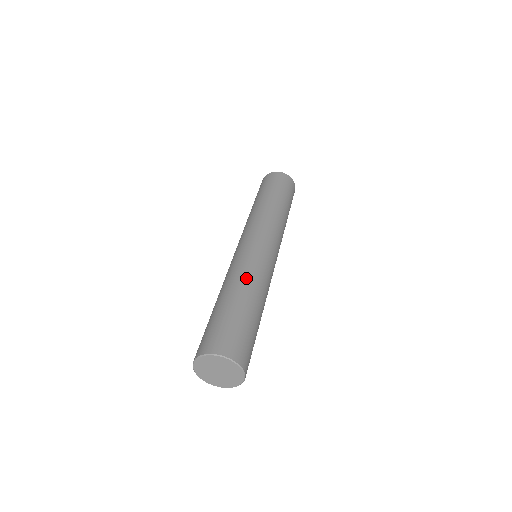
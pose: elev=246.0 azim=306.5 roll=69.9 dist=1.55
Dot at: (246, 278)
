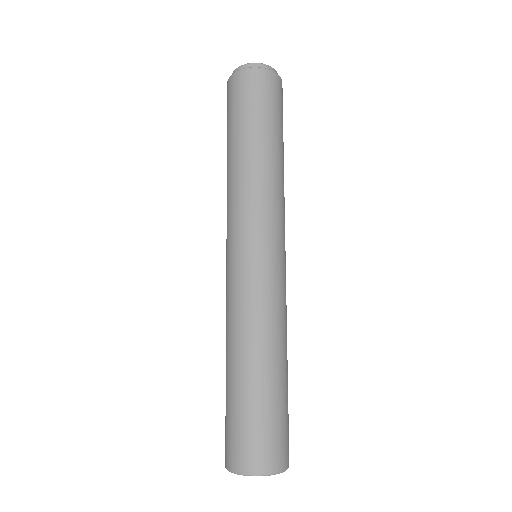
Dot at: (240, 335)
